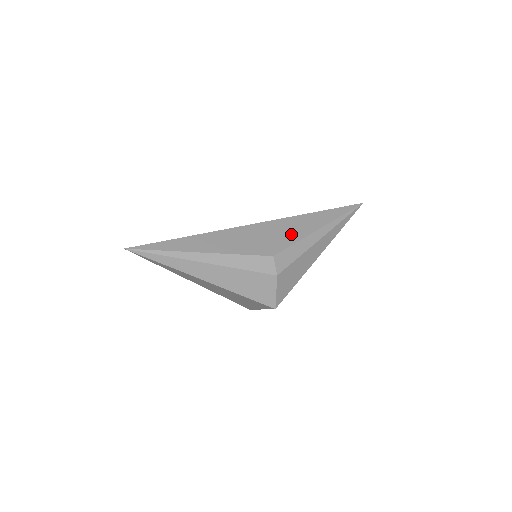
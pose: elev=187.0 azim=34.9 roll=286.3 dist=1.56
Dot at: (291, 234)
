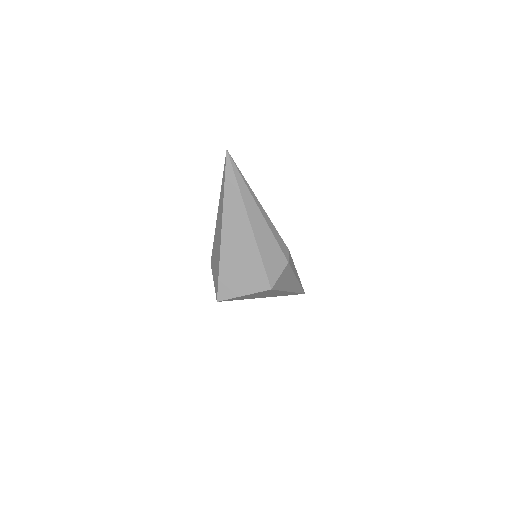
Dot at: occluded
